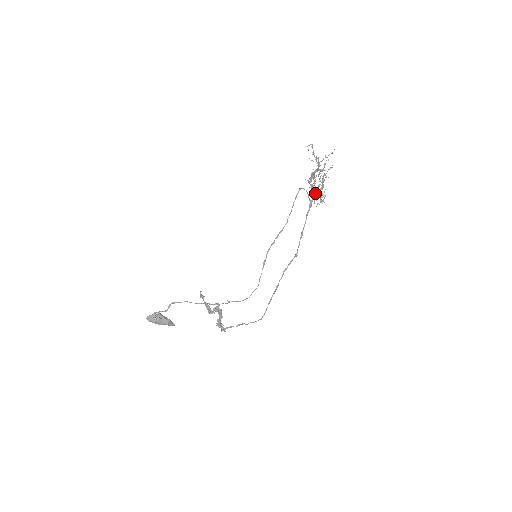
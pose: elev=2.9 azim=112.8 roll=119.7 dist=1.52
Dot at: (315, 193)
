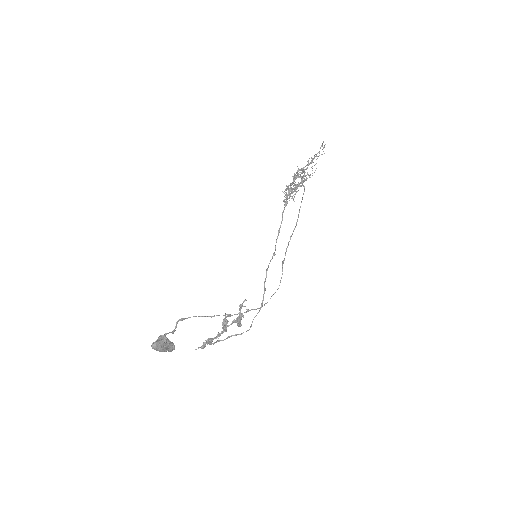
Dot at: (290, 191)
